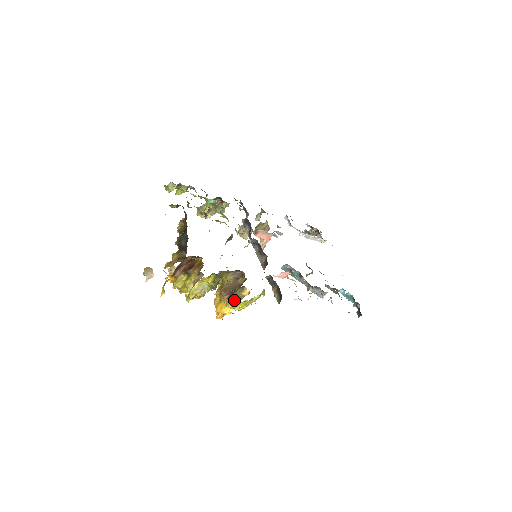
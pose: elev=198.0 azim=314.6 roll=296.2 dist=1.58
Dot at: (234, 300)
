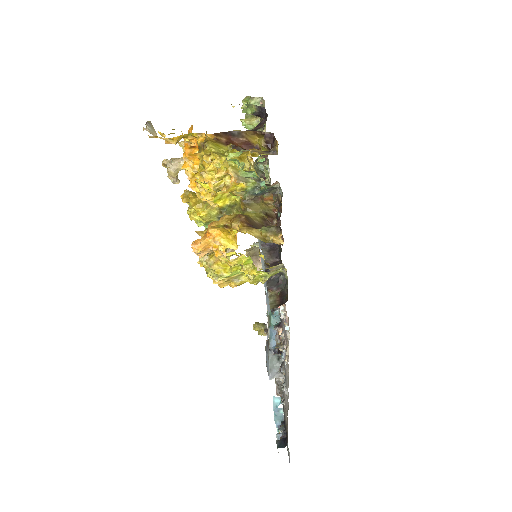
Dot at: (255, 234)
